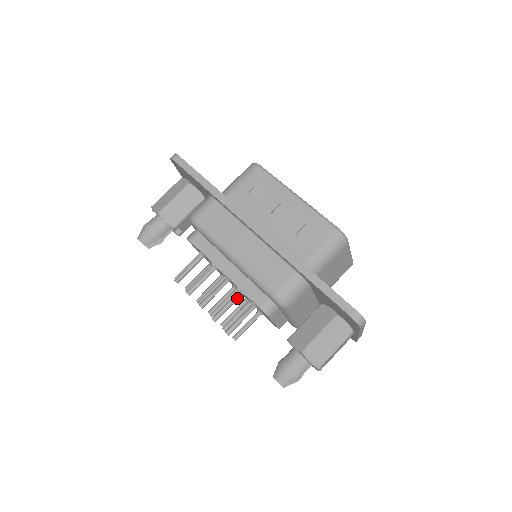
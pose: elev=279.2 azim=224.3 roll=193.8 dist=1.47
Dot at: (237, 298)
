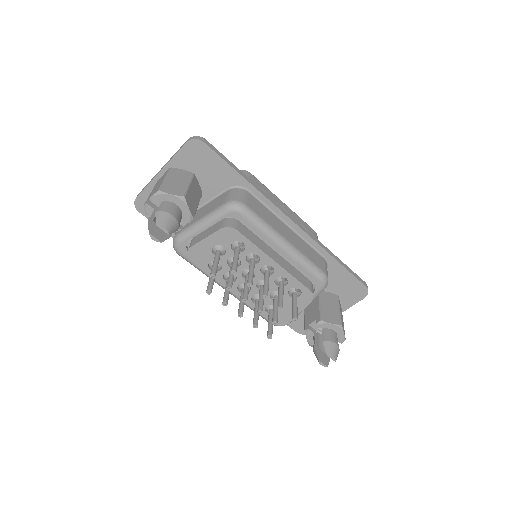
Dot at: (283, 287)
